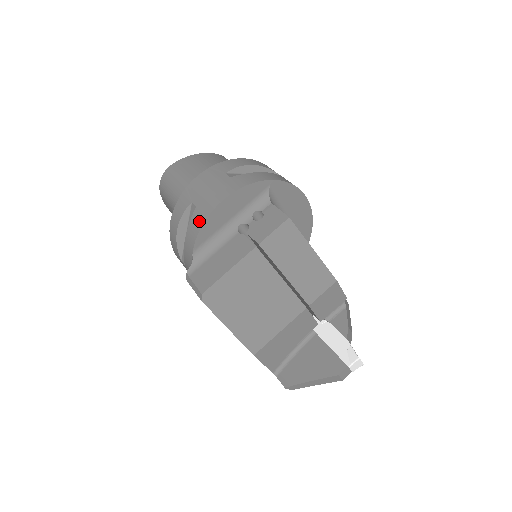
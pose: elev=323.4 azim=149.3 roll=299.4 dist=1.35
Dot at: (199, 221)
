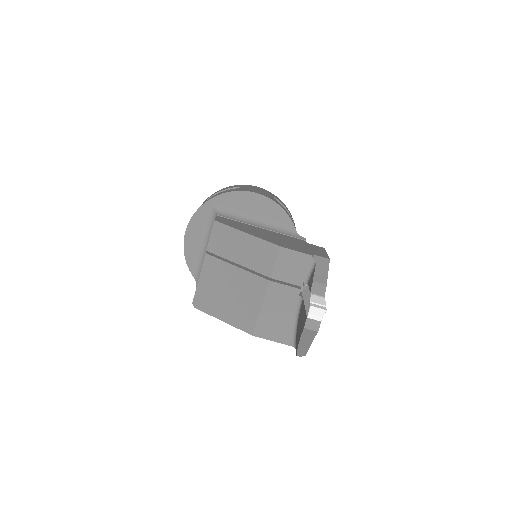
Dot at: occluded
